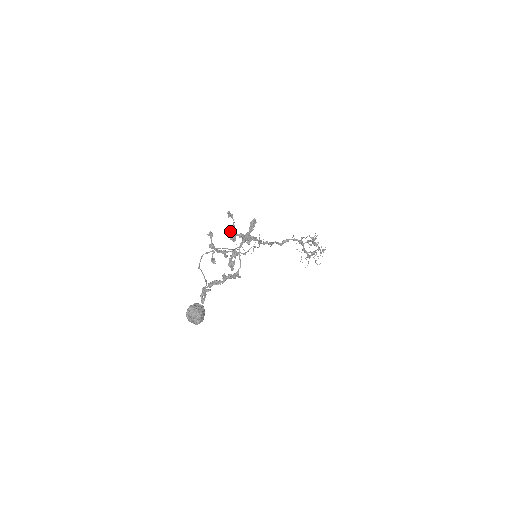
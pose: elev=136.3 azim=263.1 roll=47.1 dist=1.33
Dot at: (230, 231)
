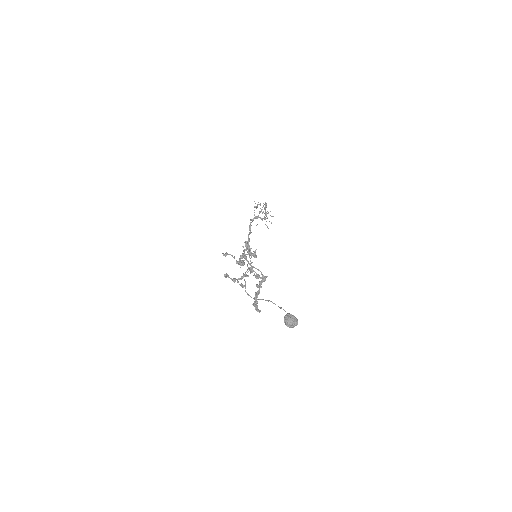
Dot at: (236, 262)
